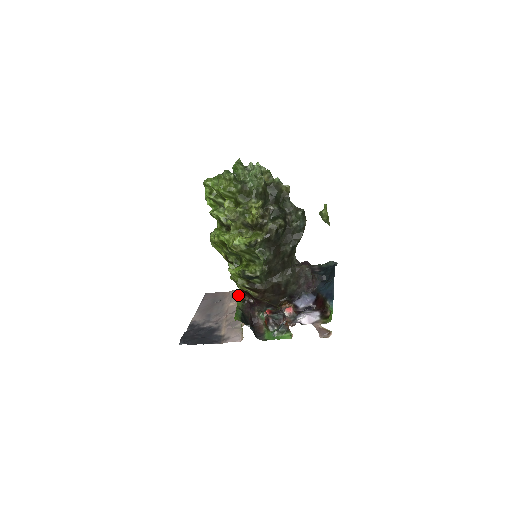
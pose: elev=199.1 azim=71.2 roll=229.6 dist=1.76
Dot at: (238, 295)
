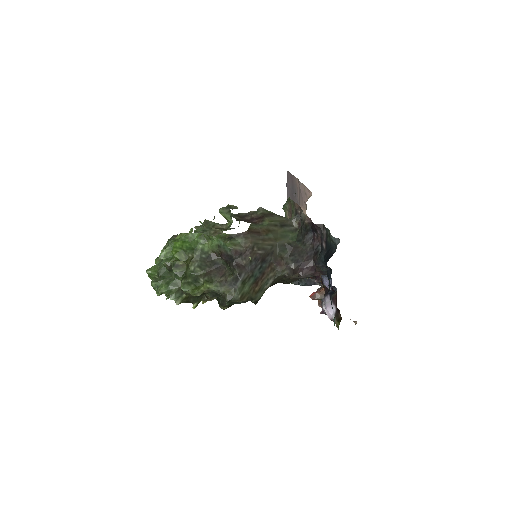
Dot at: occluded
